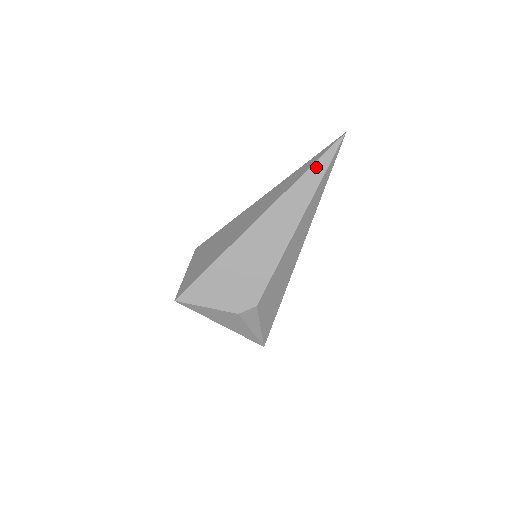
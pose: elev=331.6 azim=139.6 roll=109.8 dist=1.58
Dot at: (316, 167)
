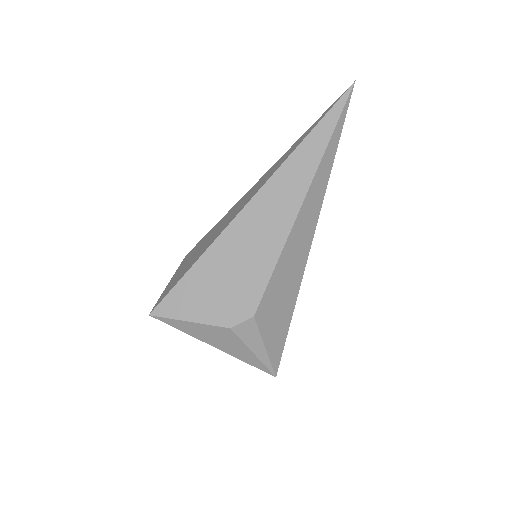
Dot at: (319, 129)
